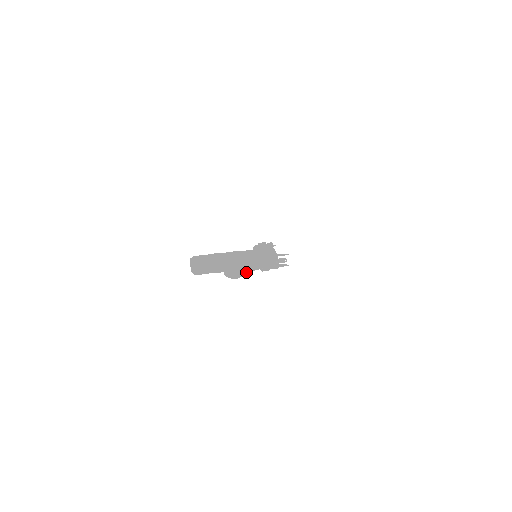
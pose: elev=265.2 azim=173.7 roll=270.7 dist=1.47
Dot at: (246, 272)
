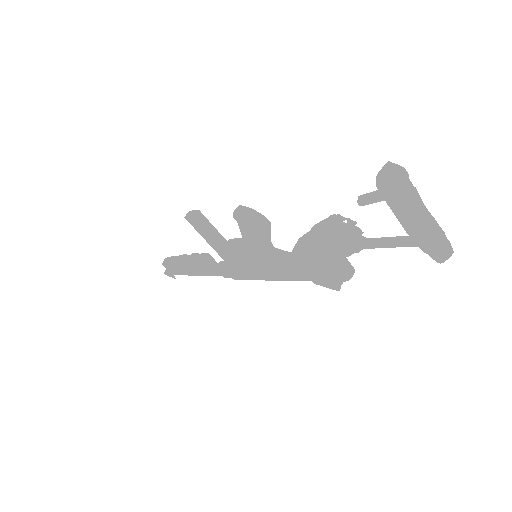
Dot at: (358, 247)
